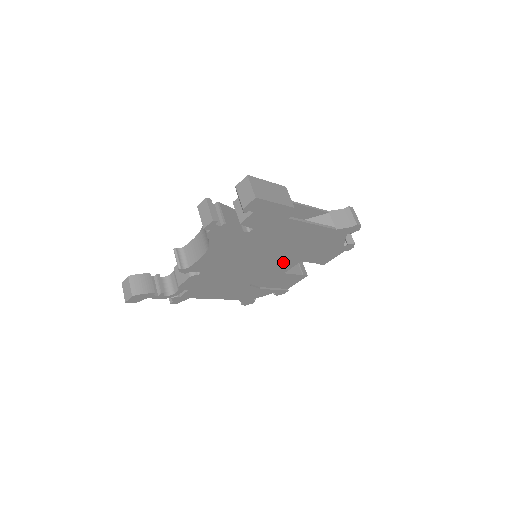
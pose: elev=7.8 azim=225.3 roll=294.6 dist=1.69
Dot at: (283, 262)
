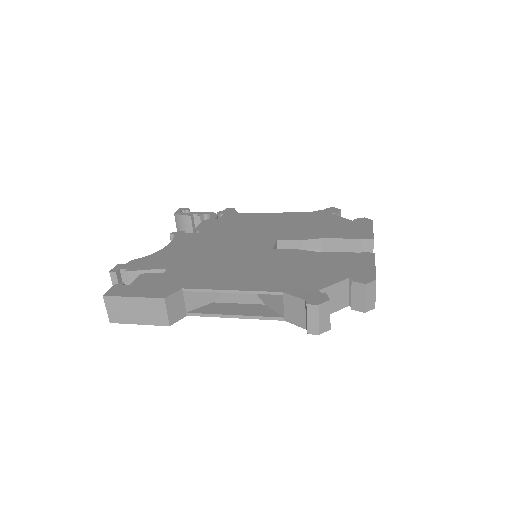
Dot at: occluded
